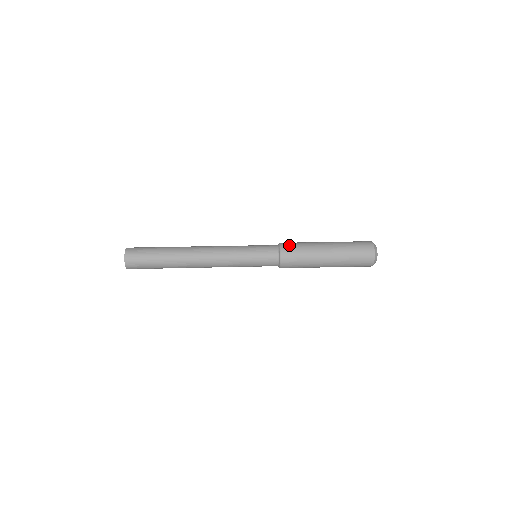
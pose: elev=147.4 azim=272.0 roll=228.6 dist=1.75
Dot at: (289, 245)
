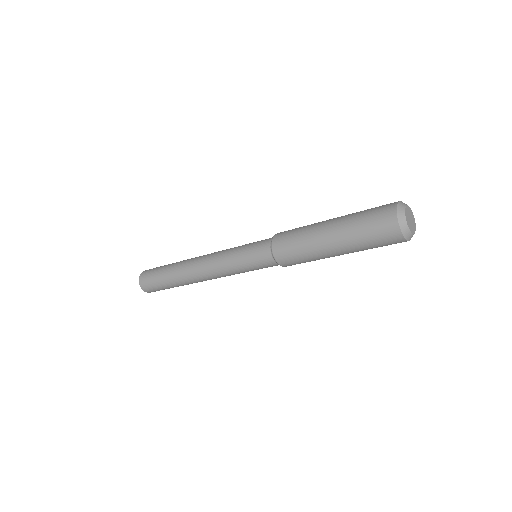
Dot at: (288, 230)
